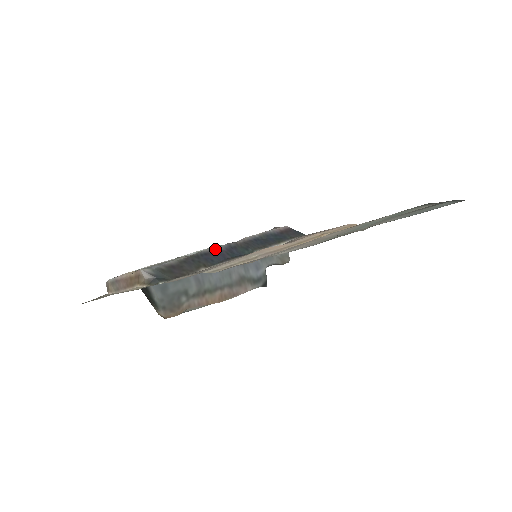
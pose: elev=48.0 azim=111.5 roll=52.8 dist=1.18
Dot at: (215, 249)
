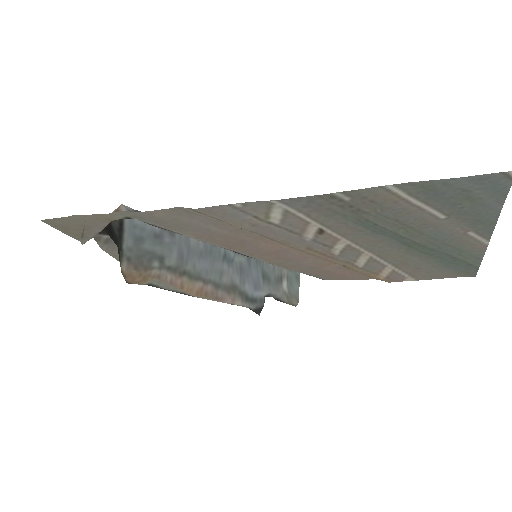
Dot at: occluded
